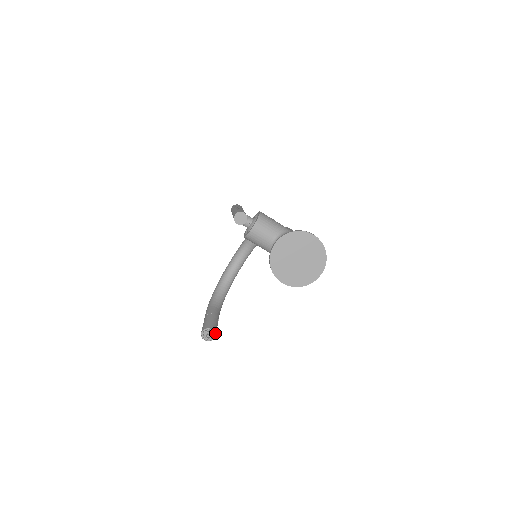
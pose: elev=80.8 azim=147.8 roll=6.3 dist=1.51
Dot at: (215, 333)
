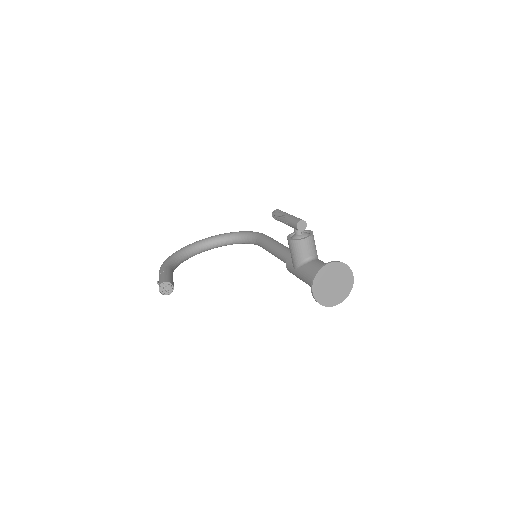
Dot at: occluded
